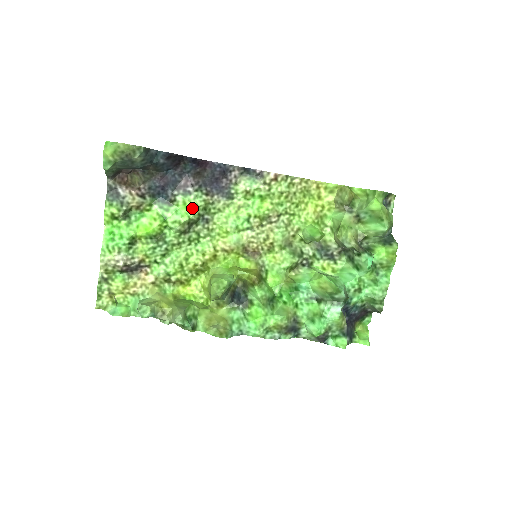
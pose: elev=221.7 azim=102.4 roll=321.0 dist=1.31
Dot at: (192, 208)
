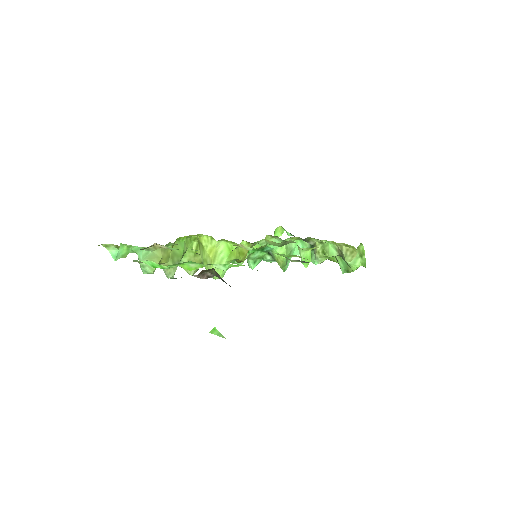
Dot at: occluded
